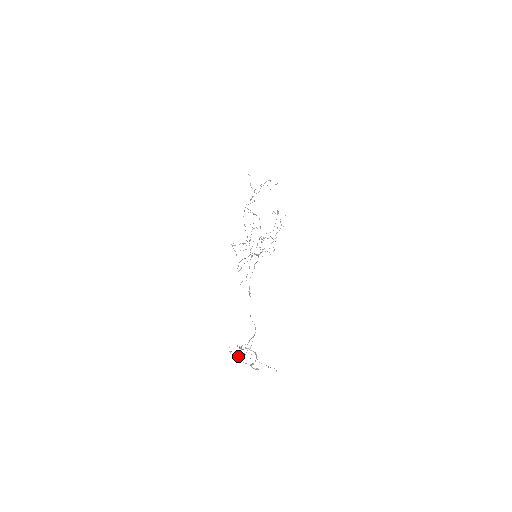
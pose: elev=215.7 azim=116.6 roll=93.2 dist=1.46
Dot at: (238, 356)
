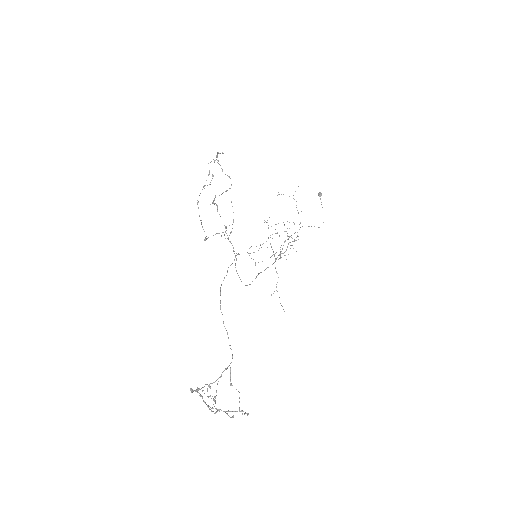
Dot at: (215, 401)
